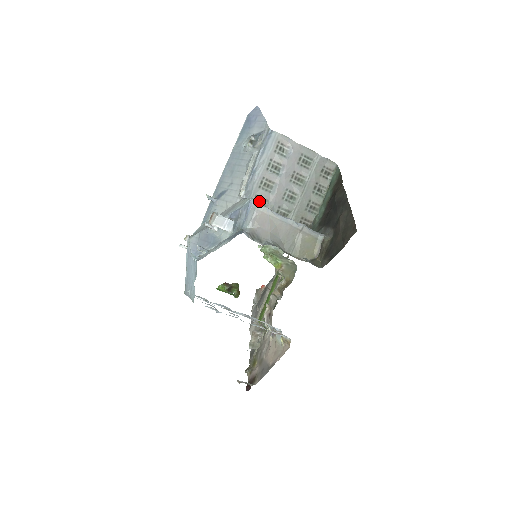
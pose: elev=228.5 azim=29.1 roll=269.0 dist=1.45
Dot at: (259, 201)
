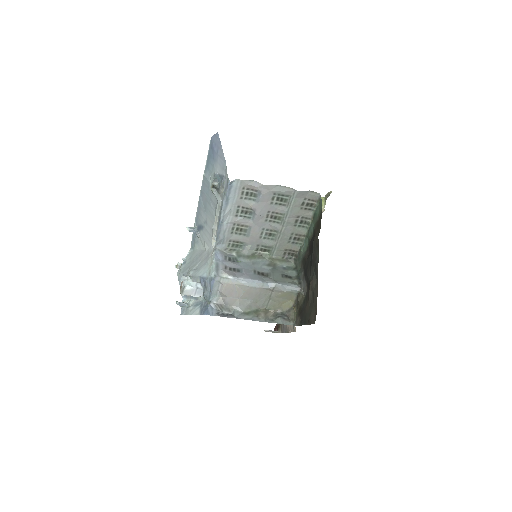
Dot at: (235, 244)
